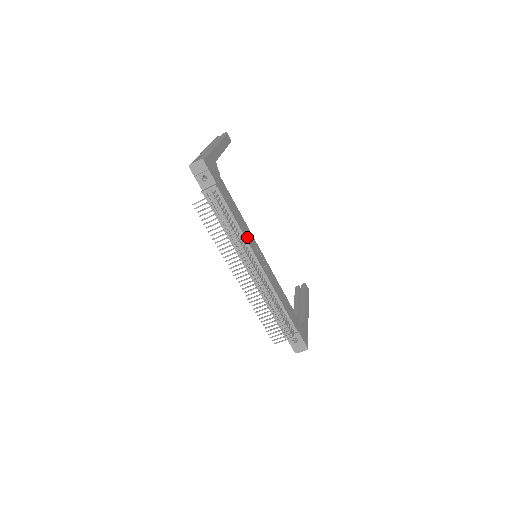
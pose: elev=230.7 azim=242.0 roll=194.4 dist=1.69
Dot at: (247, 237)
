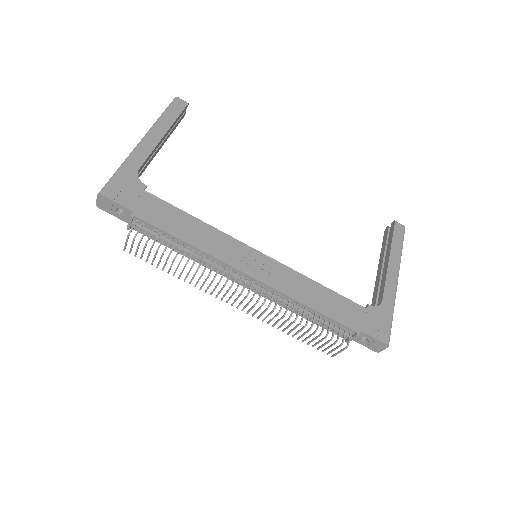
Dot at: (215, 250)
